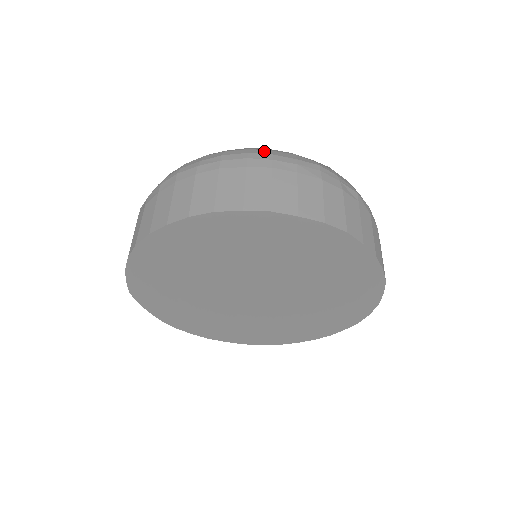
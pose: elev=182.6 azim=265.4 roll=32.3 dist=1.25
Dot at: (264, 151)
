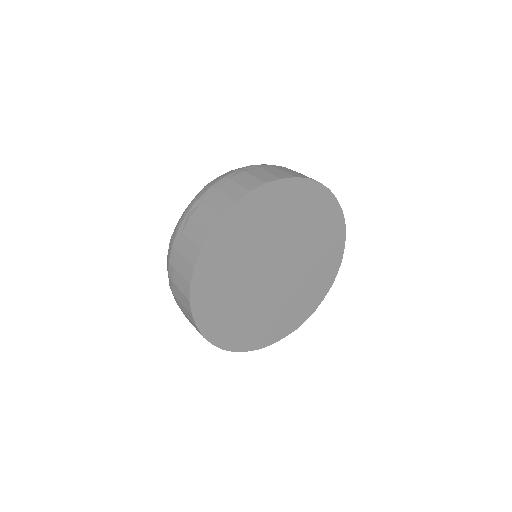
Dot at: occluded
